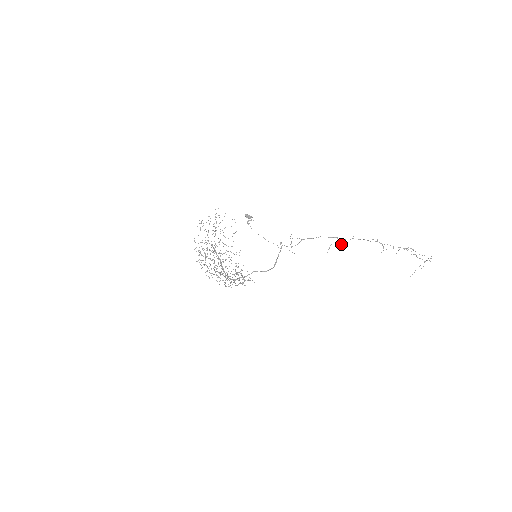
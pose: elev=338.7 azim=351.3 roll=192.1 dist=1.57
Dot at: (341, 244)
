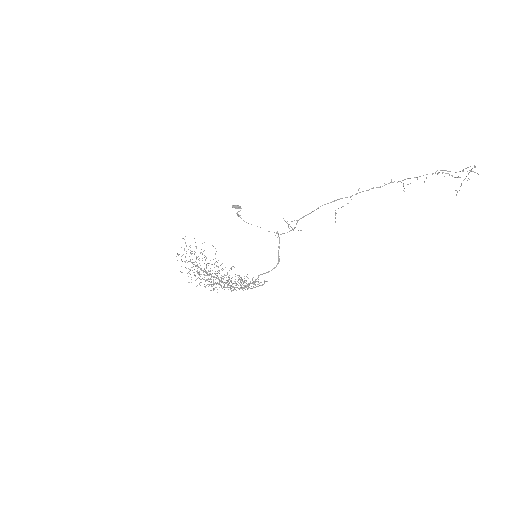
Dot at: (347, 203)
